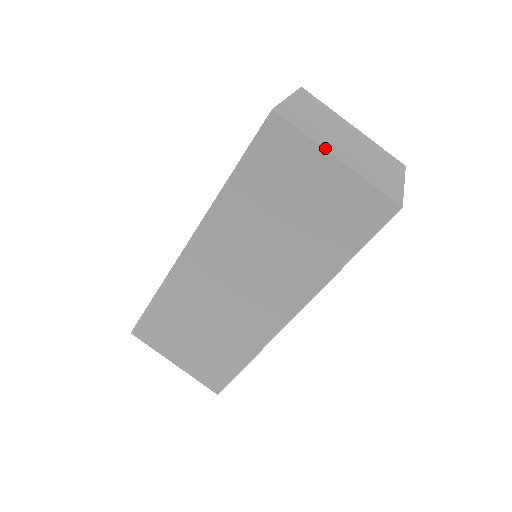
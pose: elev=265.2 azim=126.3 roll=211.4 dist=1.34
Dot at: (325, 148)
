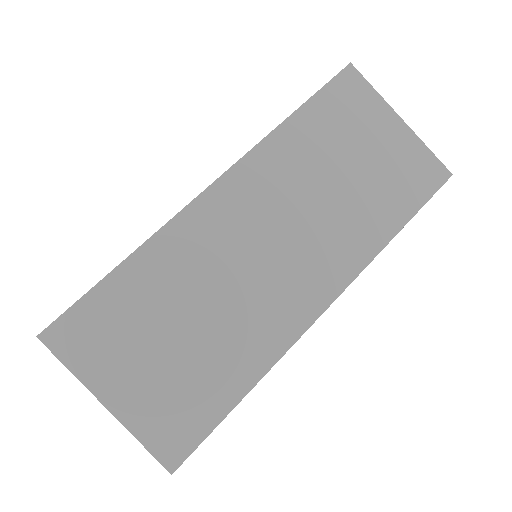
Dot at: (391, 108)
